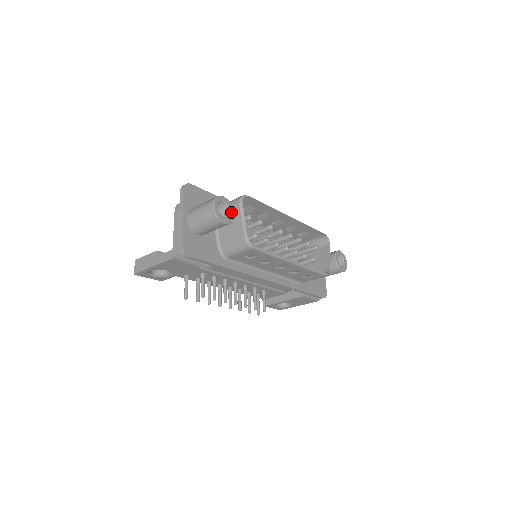
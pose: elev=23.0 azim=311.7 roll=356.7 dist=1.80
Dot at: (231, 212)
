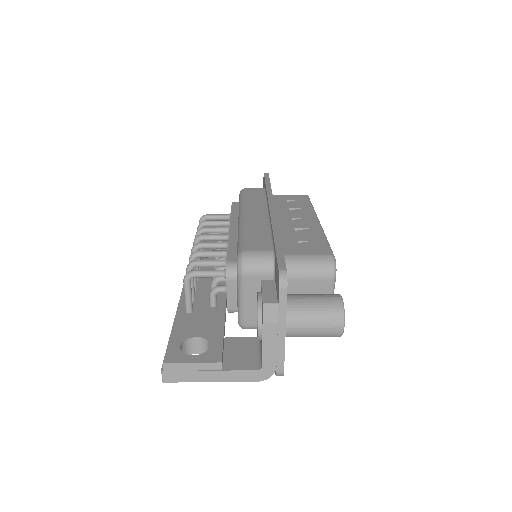
Dot at: occluded
